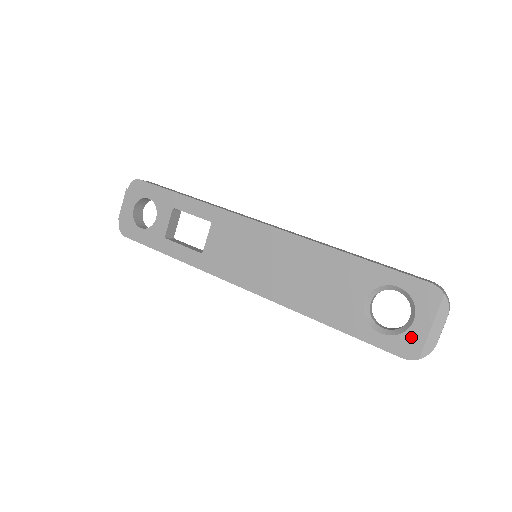
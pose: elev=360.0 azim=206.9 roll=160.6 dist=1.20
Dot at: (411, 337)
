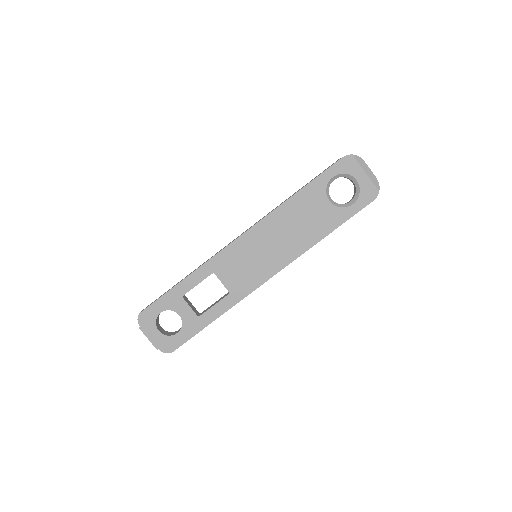
Dot at: (365, 188)
